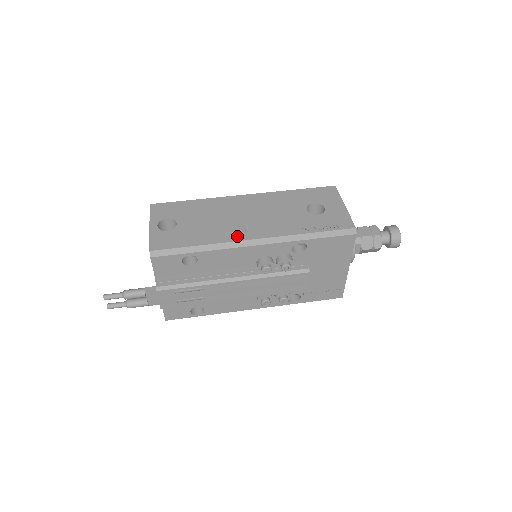
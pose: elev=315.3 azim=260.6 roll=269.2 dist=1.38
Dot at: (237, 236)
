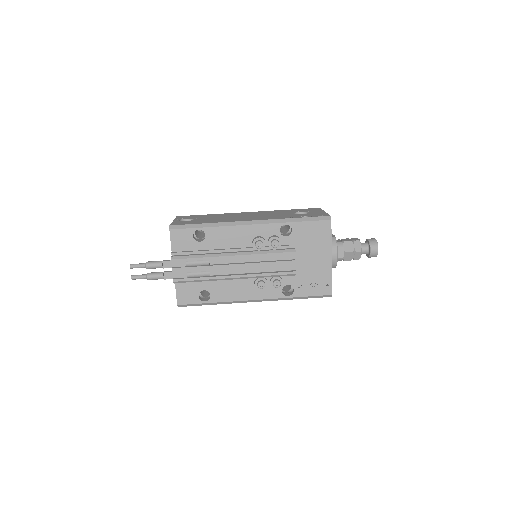
Dot at: (237, 220)
